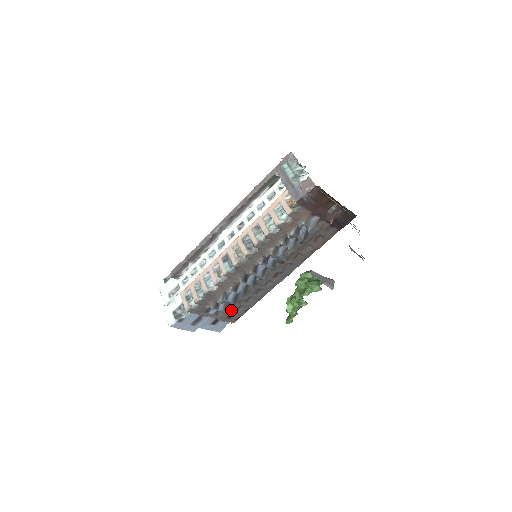
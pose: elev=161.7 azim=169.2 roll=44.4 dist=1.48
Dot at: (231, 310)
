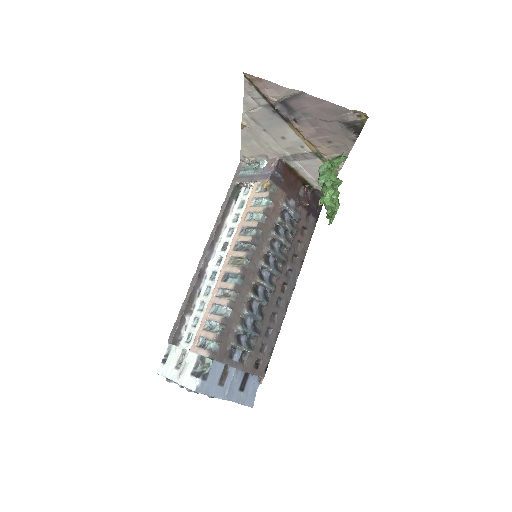
Dot at: (255, 352)
